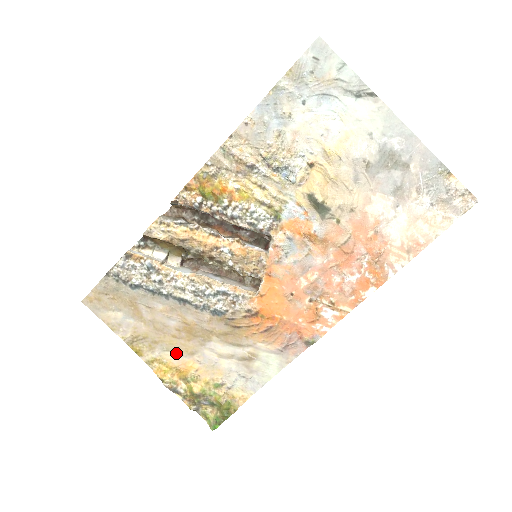
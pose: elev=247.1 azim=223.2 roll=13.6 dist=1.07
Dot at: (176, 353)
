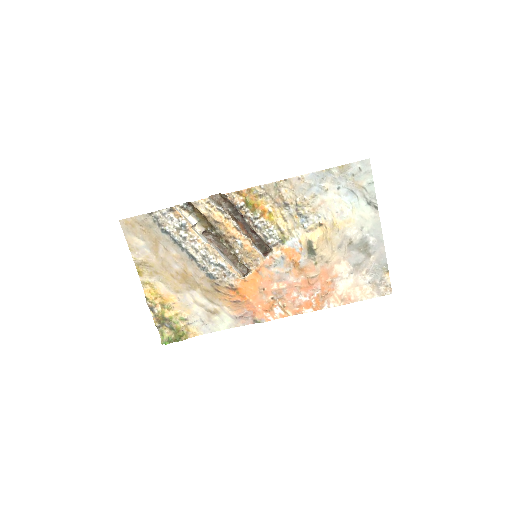
Dot at: (167, 286)
